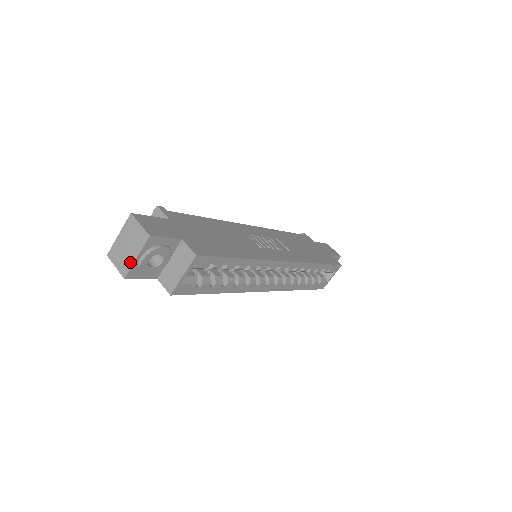
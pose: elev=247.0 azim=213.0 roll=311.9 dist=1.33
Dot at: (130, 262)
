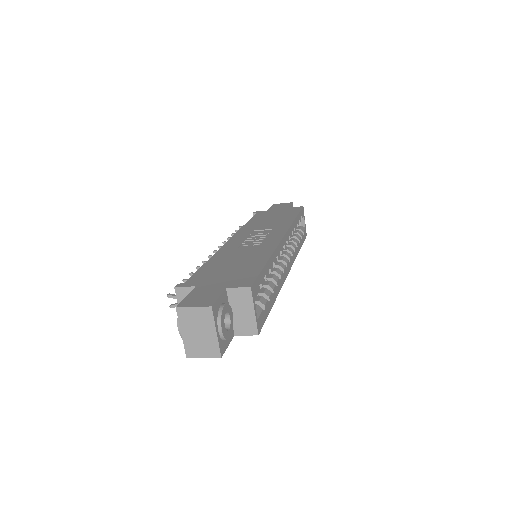
Dot at: (214, 341)
